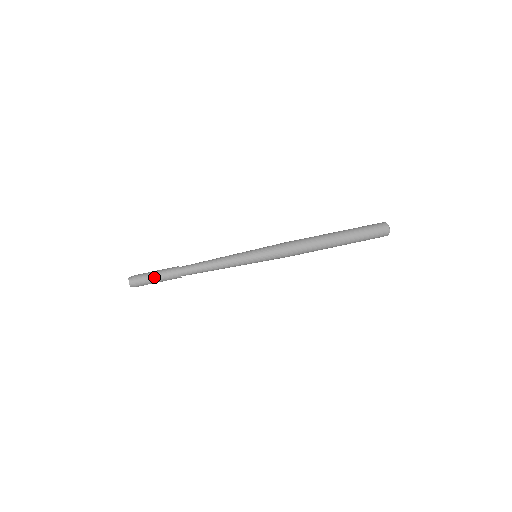
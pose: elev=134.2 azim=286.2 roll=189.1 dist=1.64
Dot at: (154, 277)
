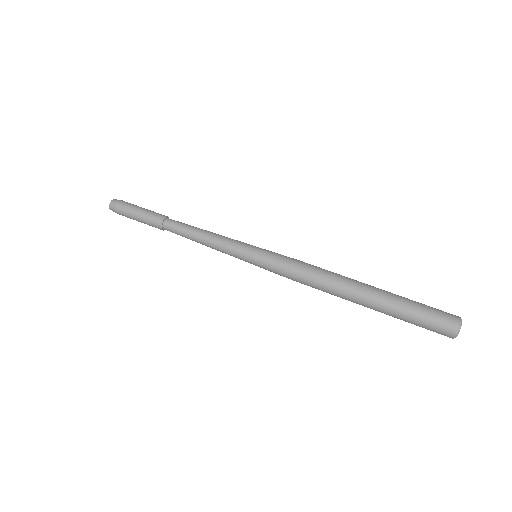
Dot at: (137, 209)
